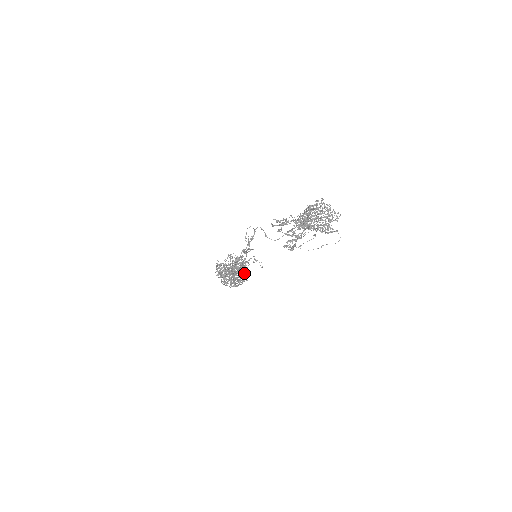
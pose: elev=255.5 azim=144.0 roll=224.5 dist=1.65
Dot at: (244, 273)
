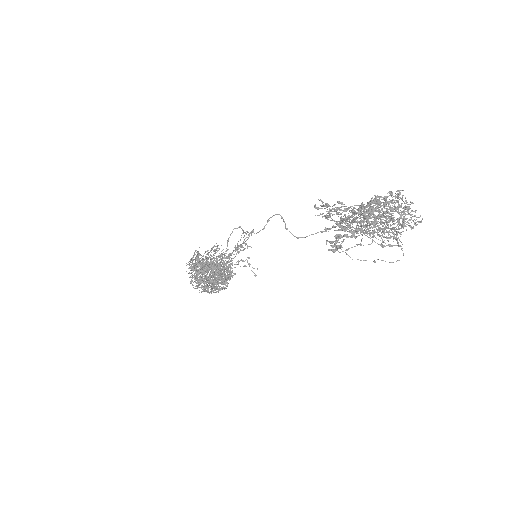
Dot at: occluded
